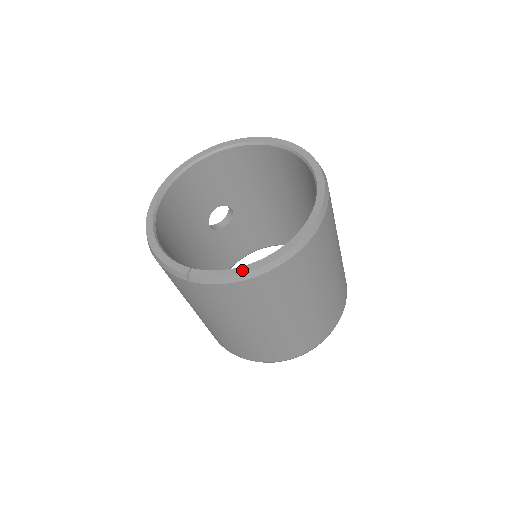
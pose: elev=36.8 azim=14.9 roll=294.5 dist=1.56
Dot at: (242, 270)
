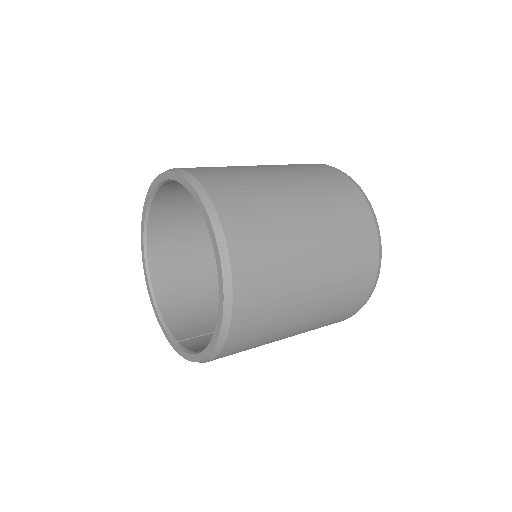
Dot at: (196, 359)
